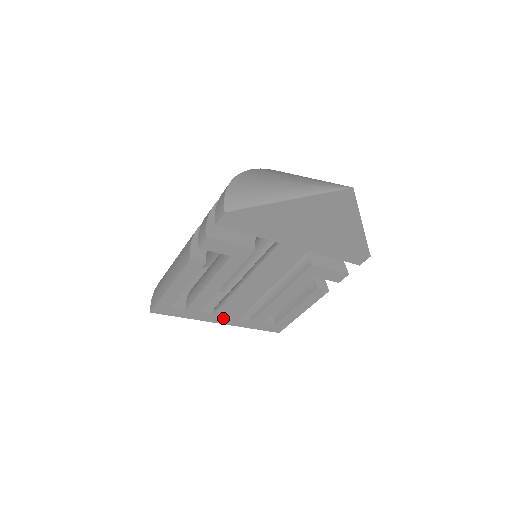
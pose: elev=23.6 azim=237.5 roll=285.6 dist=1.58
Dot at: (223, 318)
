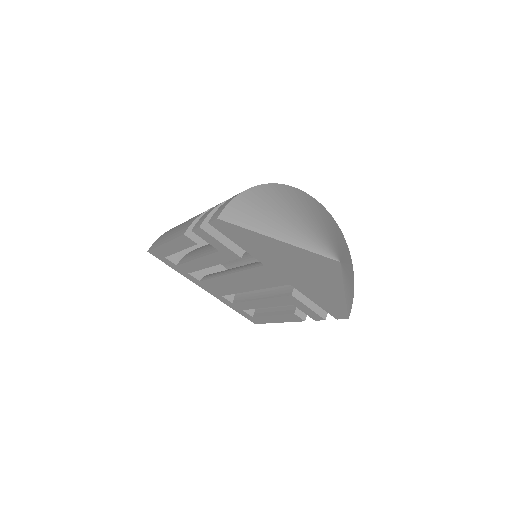
Dot at: (208, 288)
